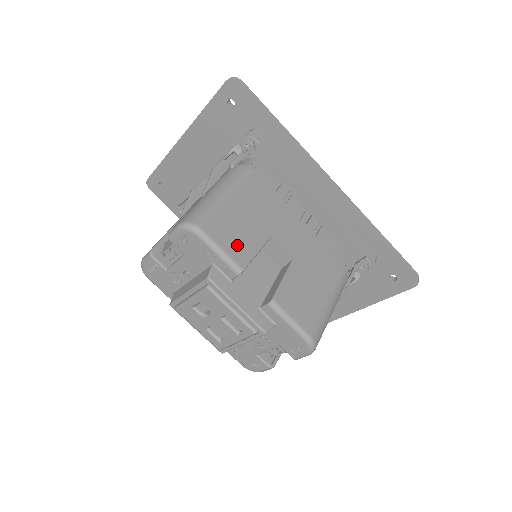
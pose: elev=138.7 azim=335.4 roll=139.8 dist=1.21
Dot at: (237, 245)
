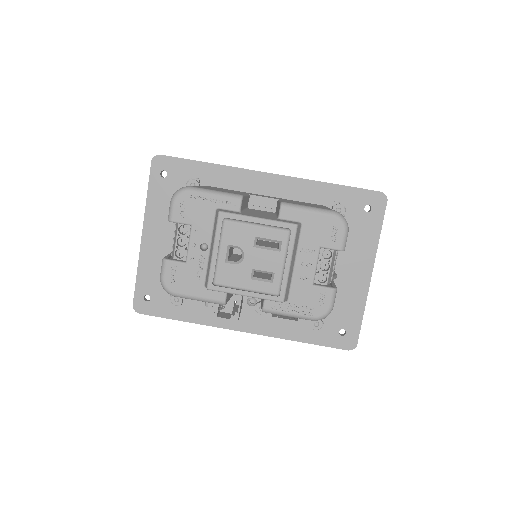
Dot at: occluded
